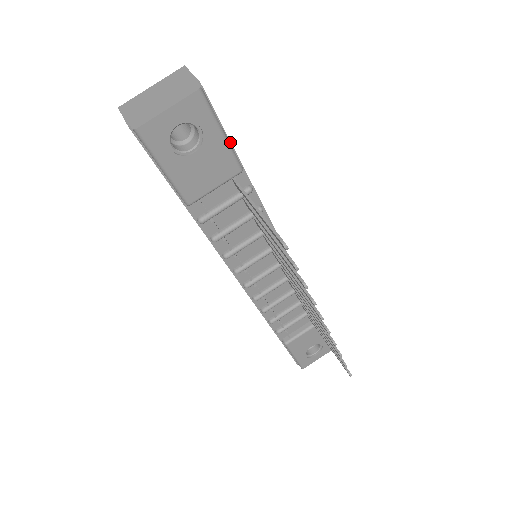
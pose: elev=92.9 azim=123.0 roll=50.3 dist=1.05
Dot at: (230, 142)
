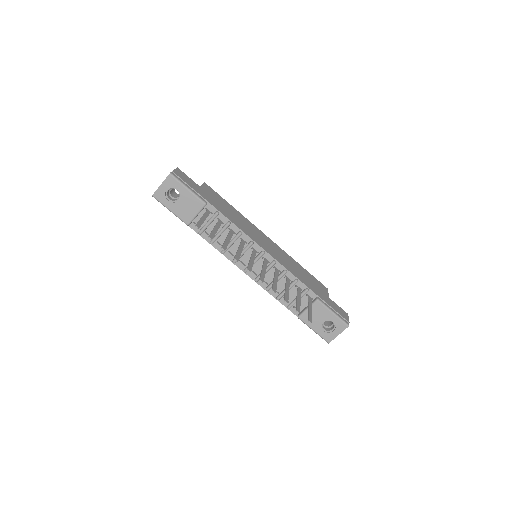
Dot at: (197, 193)
